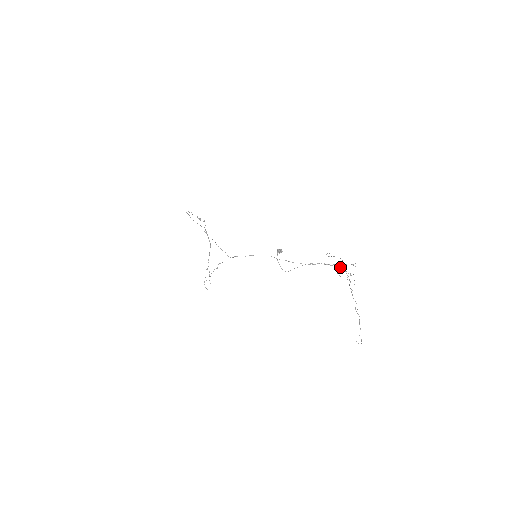
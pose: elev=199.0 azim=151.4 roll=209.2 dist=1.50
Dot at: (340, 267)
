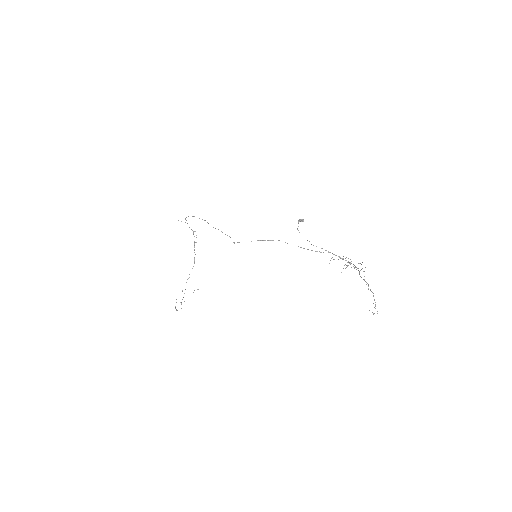
Dot at: occluded
